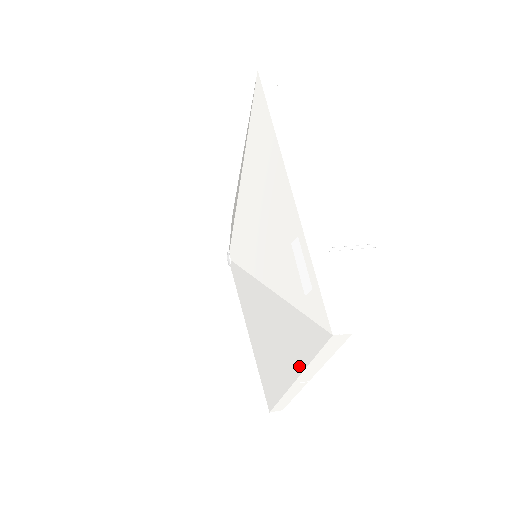
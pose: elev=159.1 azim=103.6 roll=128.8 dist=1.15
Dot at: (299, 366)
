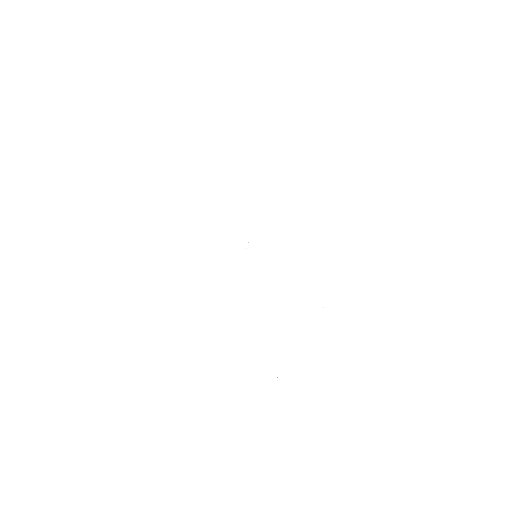
Dot at: (341, 275)
